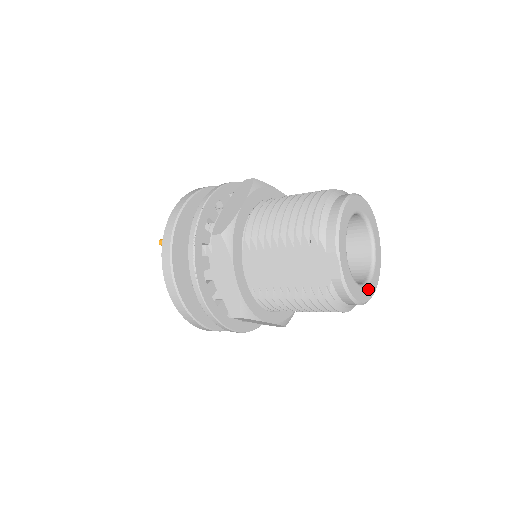
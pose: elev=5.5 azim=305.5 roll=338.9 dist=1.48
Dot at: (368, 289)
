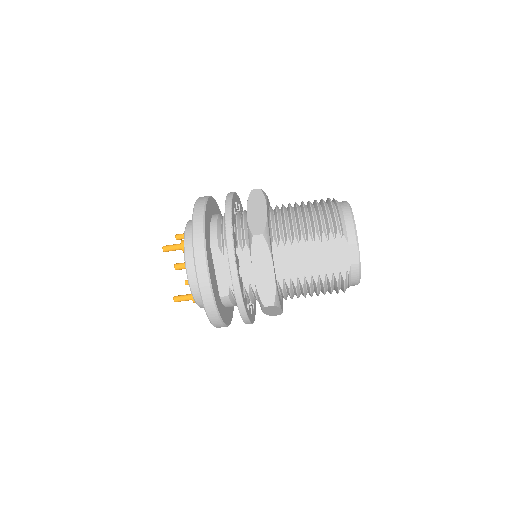
Dot at: occluded
